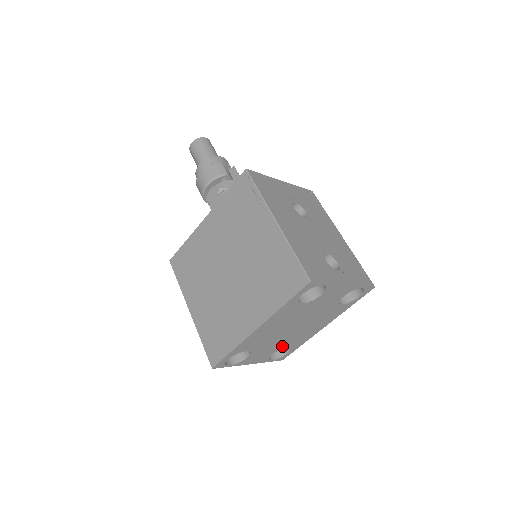
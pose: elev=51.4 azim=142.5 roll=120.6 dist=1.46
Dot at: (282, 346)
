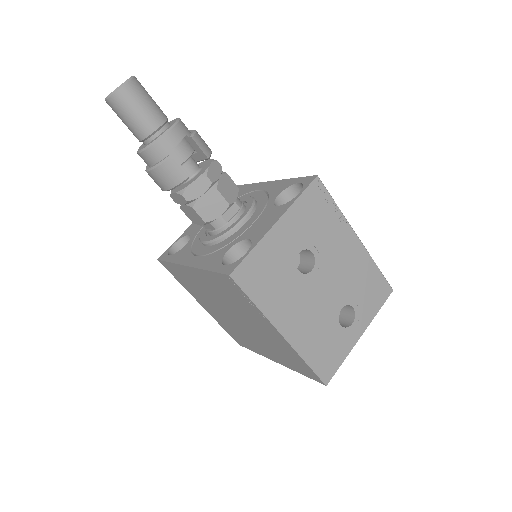
Dot at: occluded
